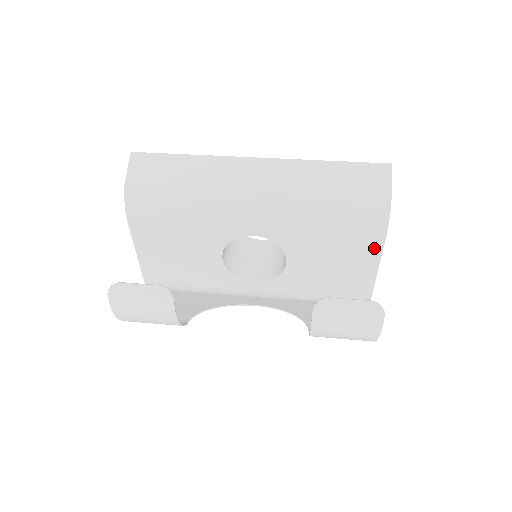
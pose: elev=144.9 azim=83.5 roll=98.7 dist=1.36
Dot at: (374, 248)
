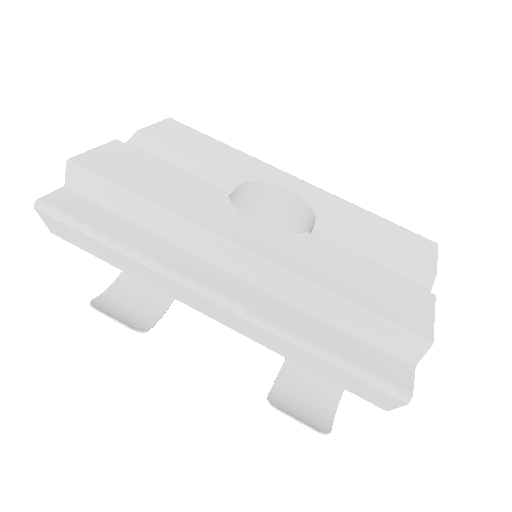
Dot at: occluded
